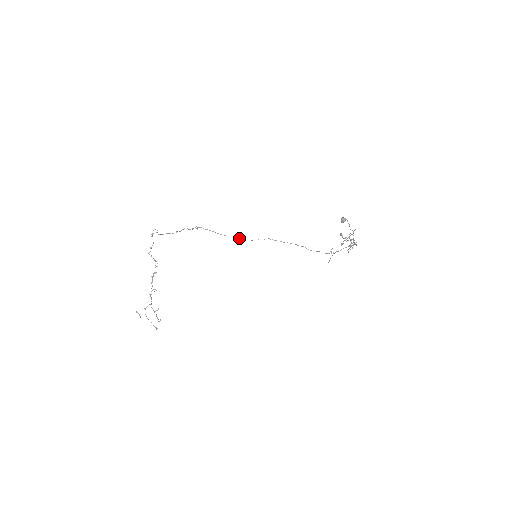
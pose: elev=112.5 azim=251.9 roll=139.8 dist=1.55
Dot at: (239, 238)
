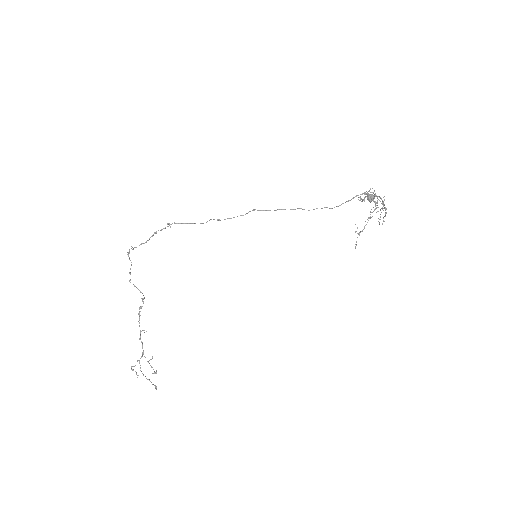
Dot at: occluded
